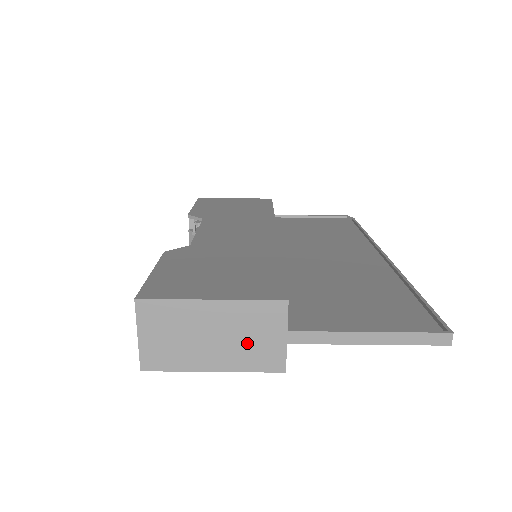
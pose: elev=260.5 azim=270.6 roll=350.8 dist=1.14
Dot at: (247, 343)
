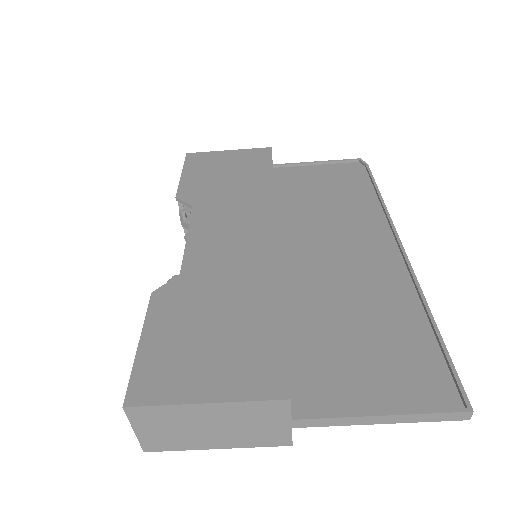
Dot at: (249, 430)
